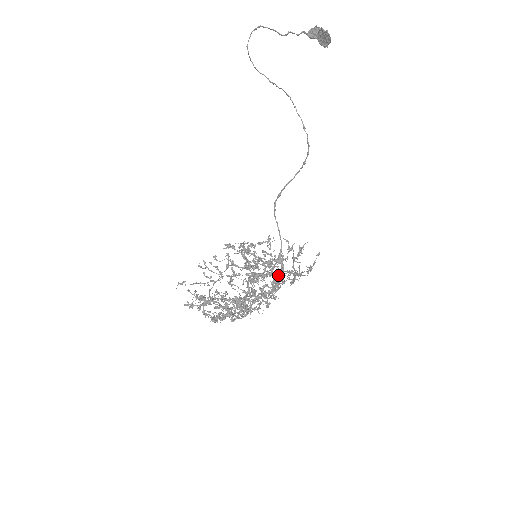
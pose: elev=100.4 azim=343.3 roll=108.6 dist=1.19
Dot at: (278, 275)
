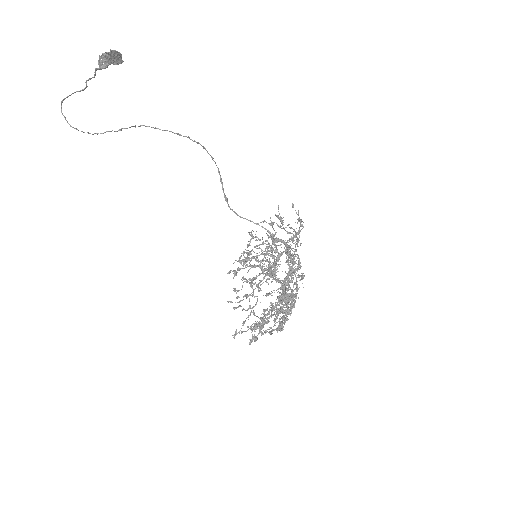
Dot at: (285, 250)
